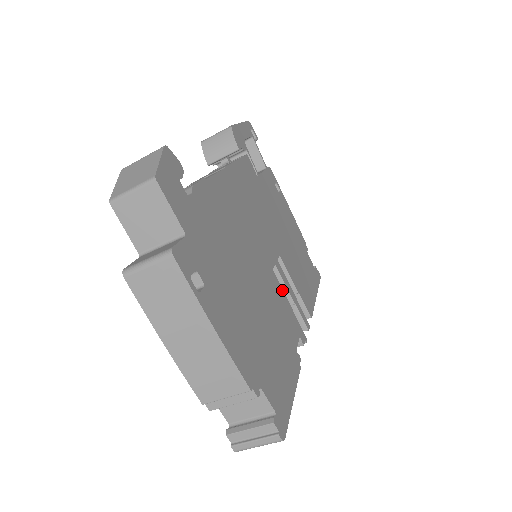
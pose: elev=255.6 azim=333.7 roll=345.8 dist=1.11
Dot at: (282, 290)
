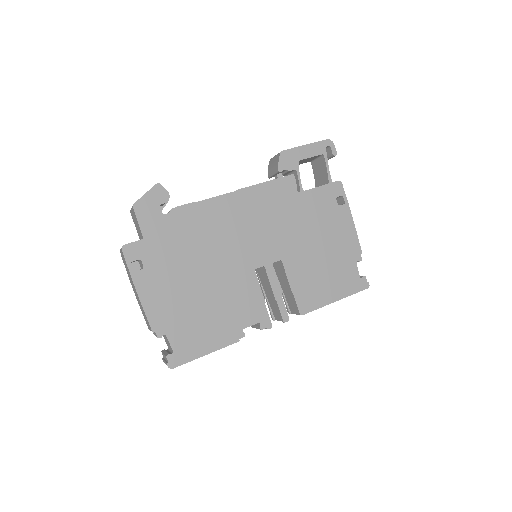
Dot at: (259, 286)
